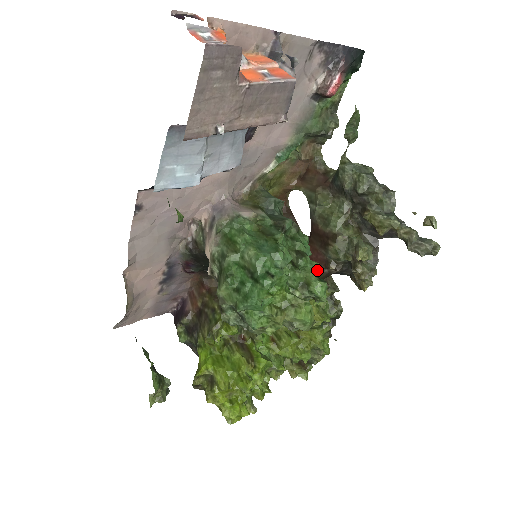
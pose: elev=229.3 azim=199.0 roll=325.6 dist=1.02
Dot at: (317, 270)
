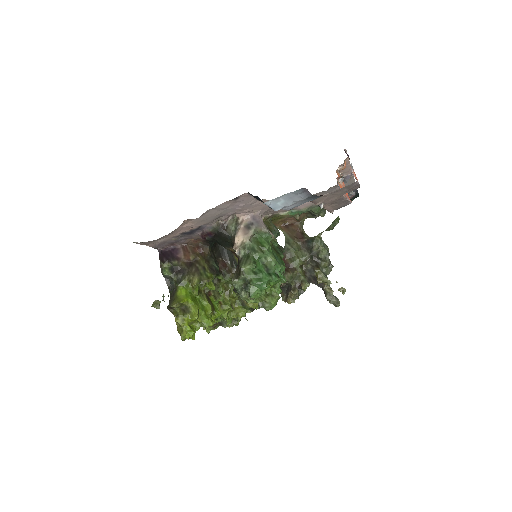
Dot at: occluded
